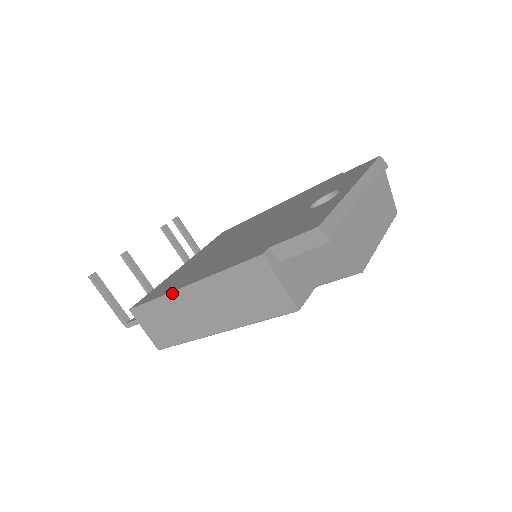
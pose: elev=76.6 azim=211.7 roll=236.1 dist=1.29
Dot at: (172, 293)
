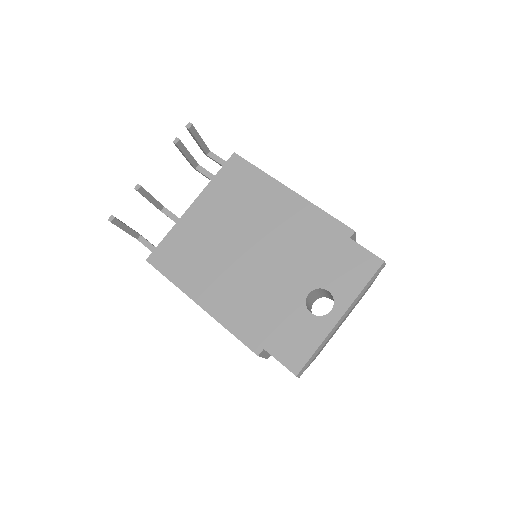
Dot at: occluded
